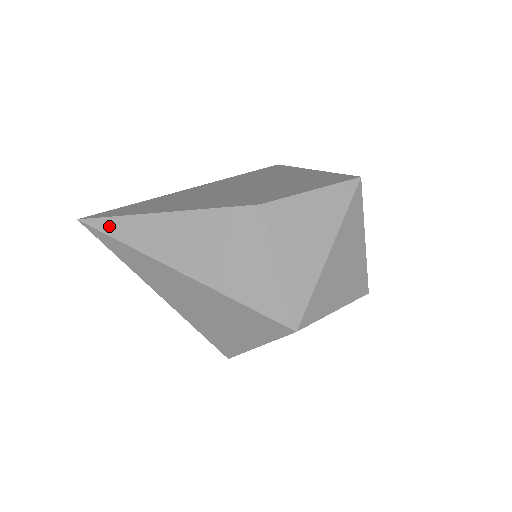
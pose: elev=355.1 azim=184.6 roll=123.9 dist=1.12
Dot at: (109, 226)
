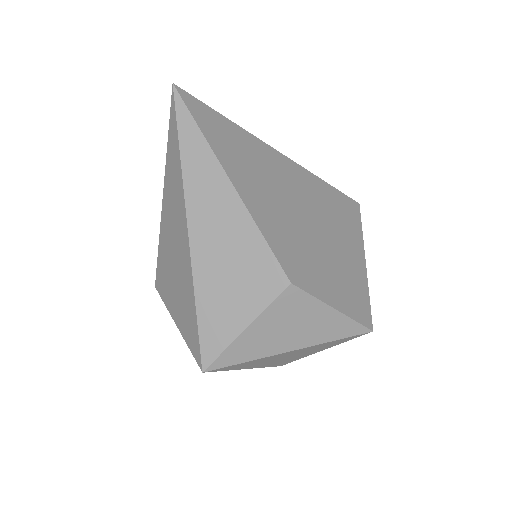
Dot at: (187, 128)
